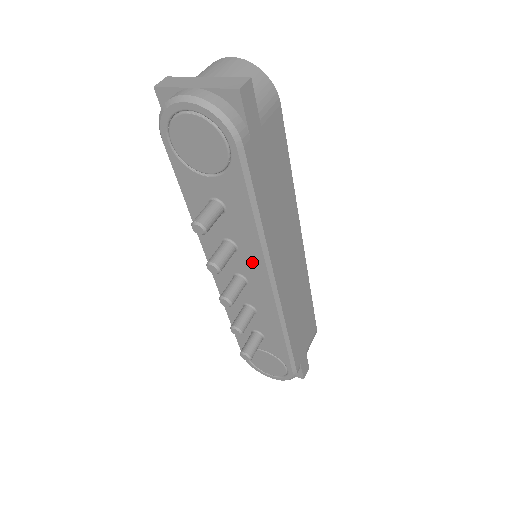
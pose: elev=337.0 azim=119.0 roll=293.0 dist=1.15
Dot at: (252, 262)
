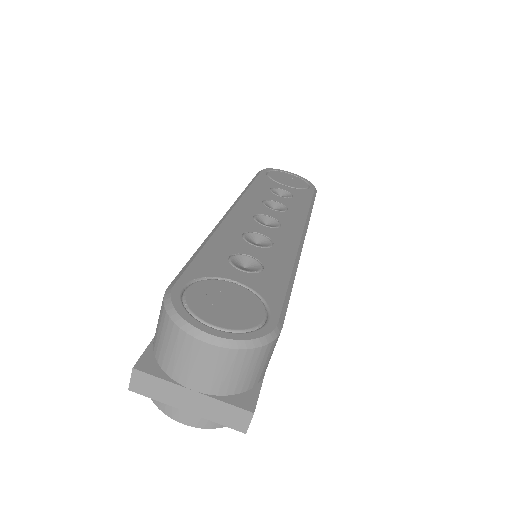
Dot at: occluded
